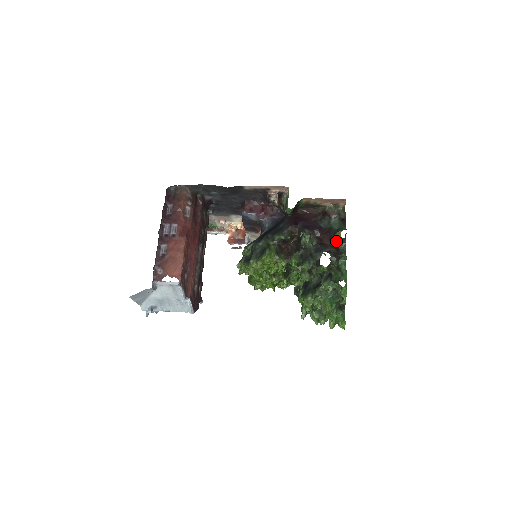
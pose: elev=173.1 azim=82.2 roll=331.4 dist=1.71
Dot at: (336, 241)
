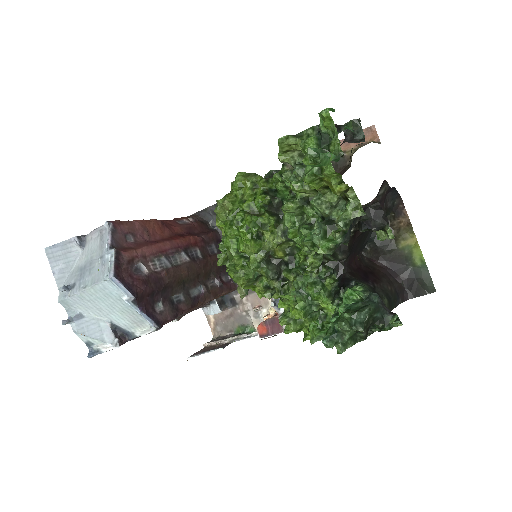
Dot at: (347, 138)
